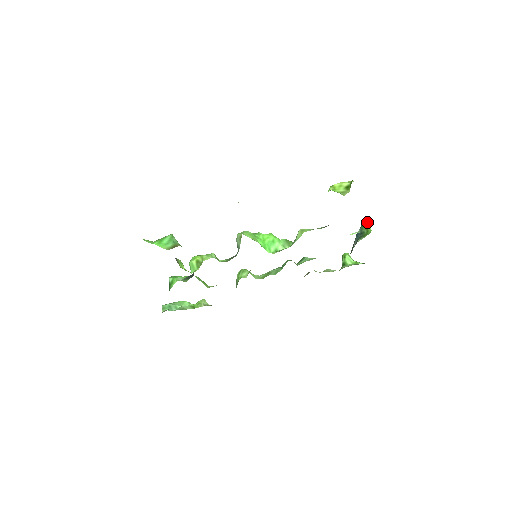
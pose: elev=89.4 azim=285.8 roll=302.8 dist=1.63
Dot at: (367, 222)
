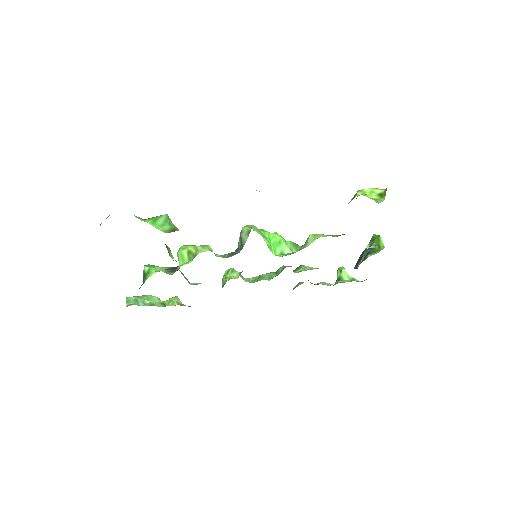
Dot at: (380, 237)
